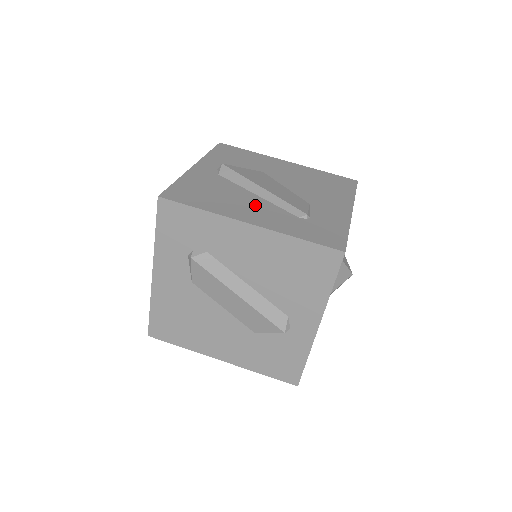
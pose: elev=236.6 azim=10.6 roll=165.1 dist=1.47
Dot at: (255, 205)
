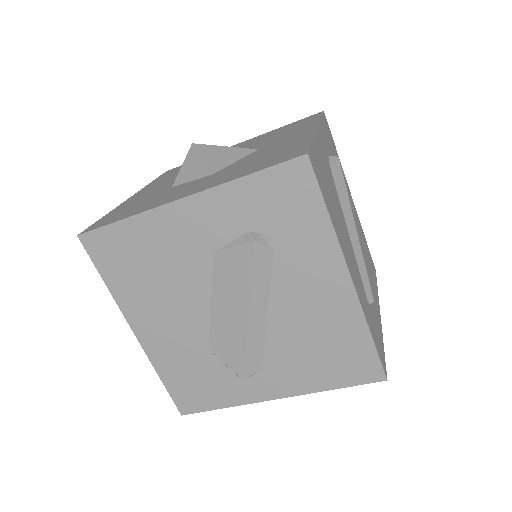
Dot at: (350, 249)
